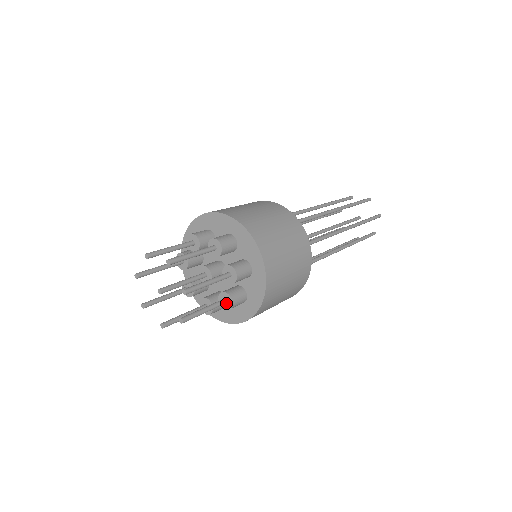
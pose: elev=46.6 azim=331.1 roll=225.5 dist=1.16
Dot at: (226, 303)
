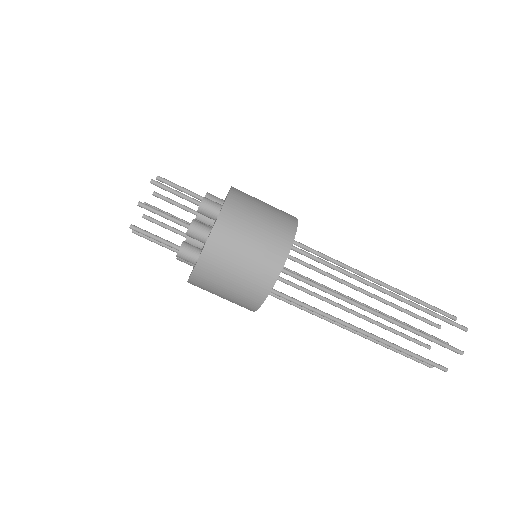
Dot at: (189, 227)
